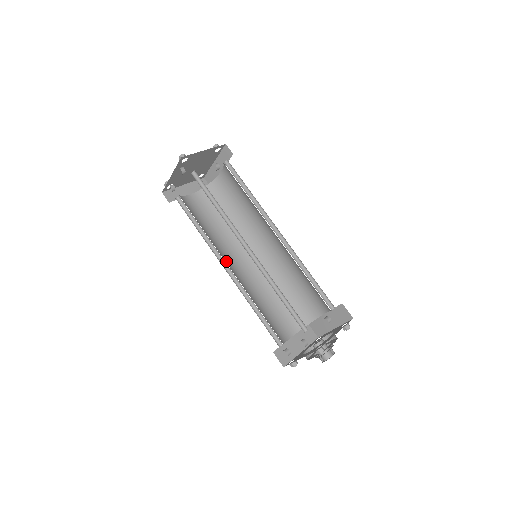
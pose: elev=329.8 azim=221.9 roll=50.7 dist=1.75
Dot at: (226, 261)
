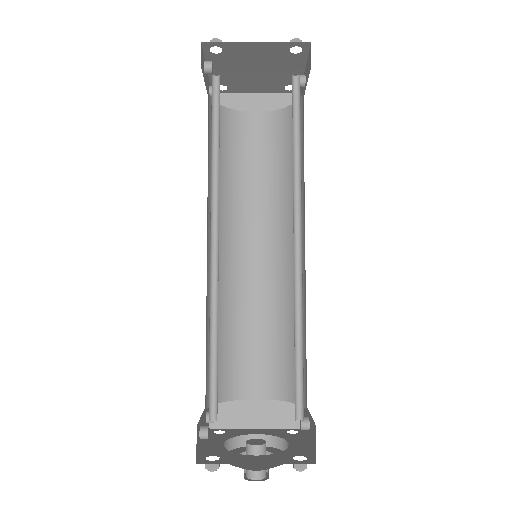
Dot at: (228, 237)
